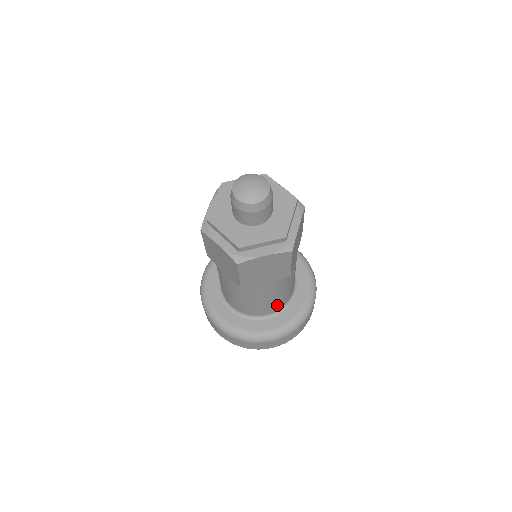
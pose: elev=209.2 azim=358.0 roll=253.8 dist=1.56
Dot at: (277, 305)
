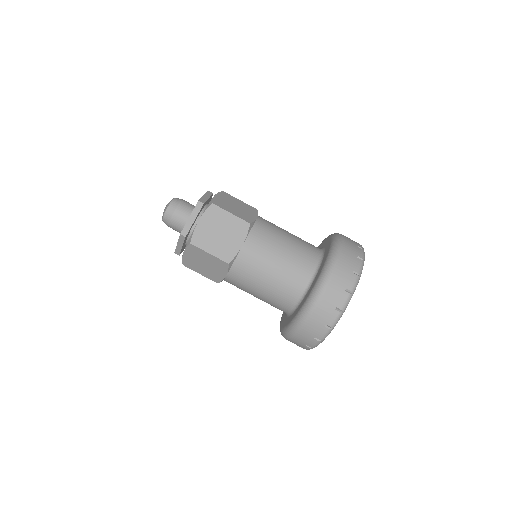
Dot at: (302, 265)
